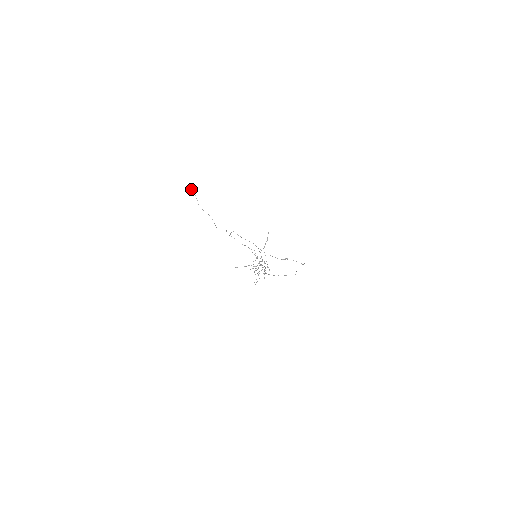
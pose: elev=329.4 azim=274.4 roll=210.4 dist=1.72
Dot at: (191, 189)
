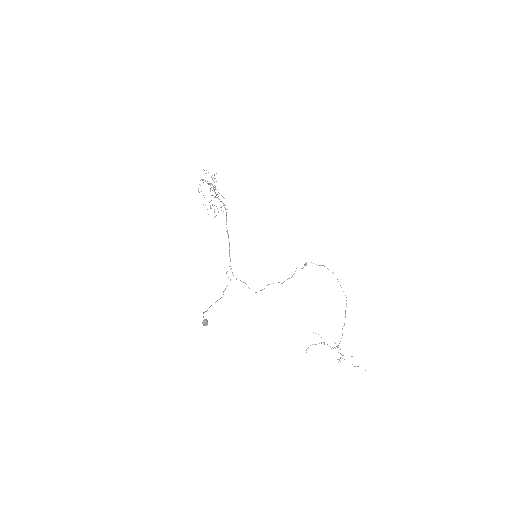
Dot at: occluded
